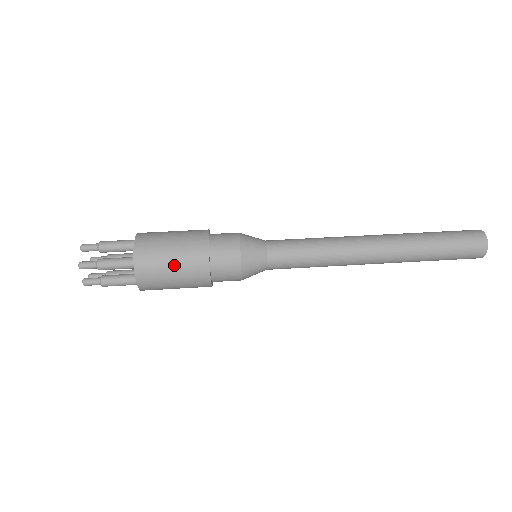
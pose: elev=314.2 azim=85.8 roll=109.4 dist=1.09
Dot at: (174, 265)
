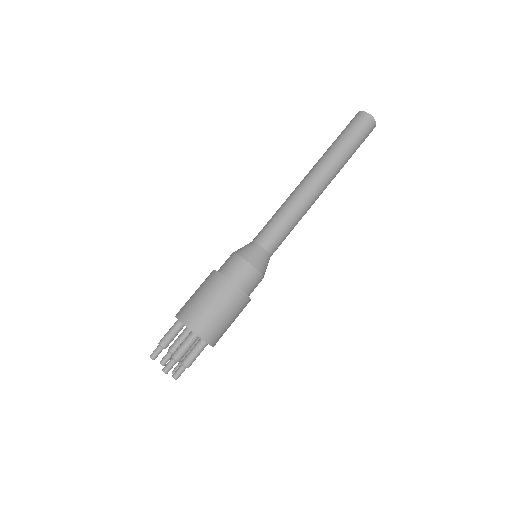
Dot at: occluded
